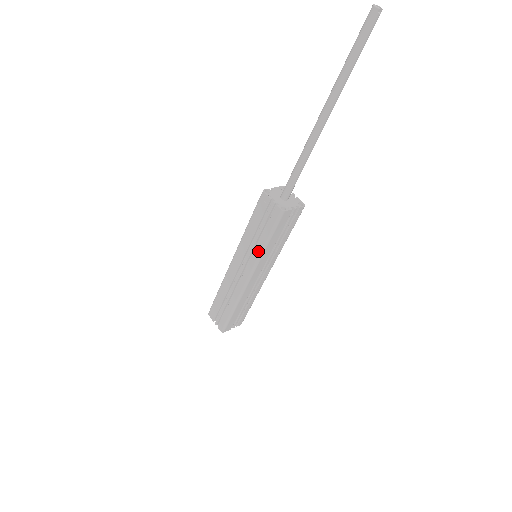
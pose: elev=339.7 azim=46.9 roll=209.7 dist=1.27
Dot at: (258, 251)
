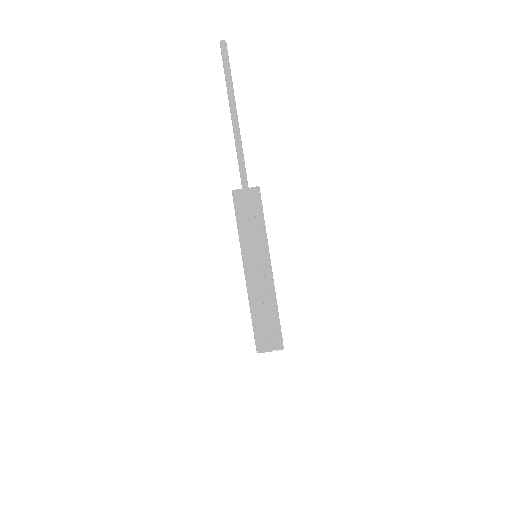
Dot at: (262, 235)
